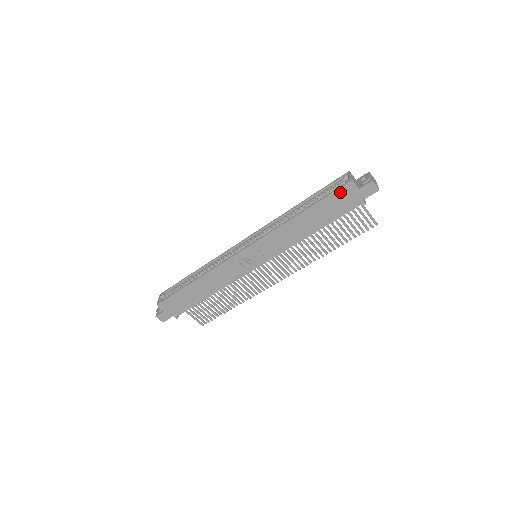
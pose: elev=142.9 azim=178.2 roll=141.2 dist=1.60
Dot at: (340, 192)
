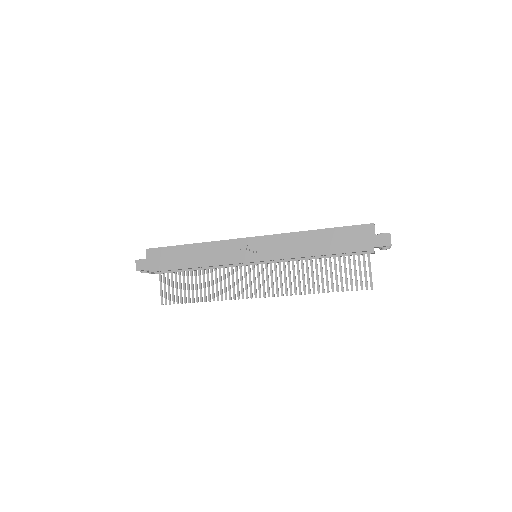
Dot at: (359, 229)
